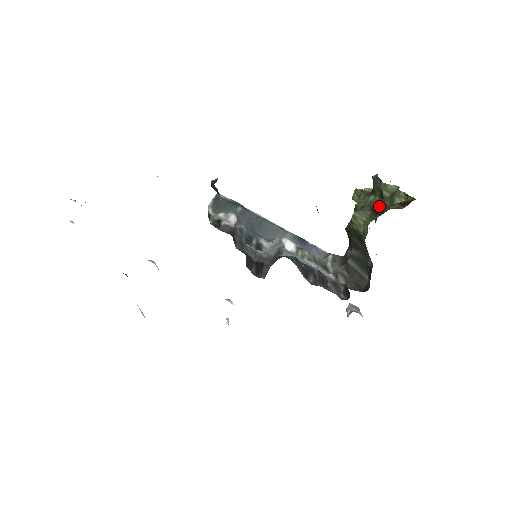
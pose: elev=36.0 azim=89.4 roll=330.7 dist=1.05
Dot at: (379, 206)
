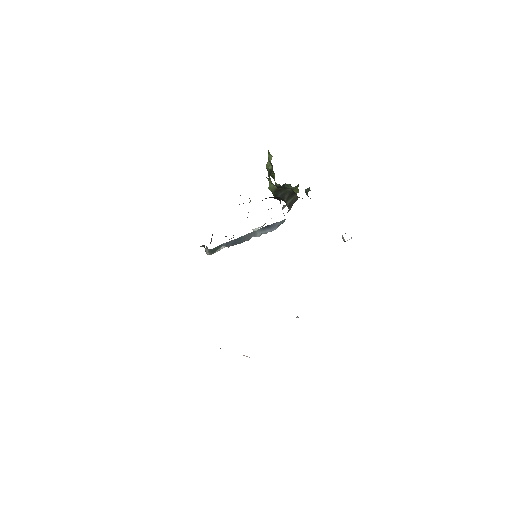
Dot at: (270, 172)
